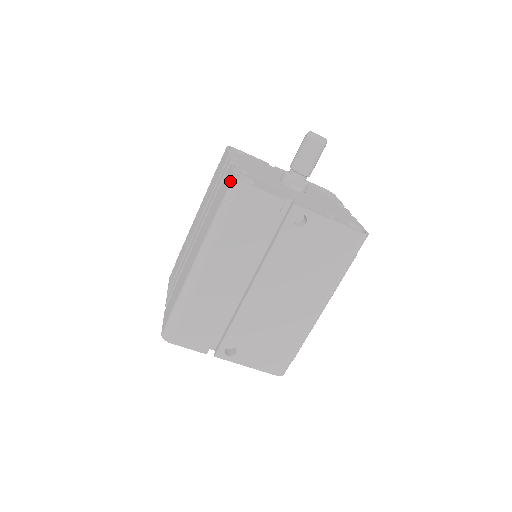
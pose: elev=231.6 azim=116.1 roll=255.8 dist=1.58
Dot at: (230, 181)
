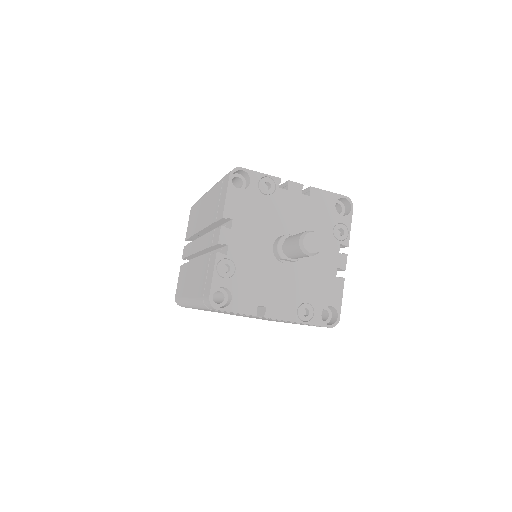
Dot at: (207, 296)
